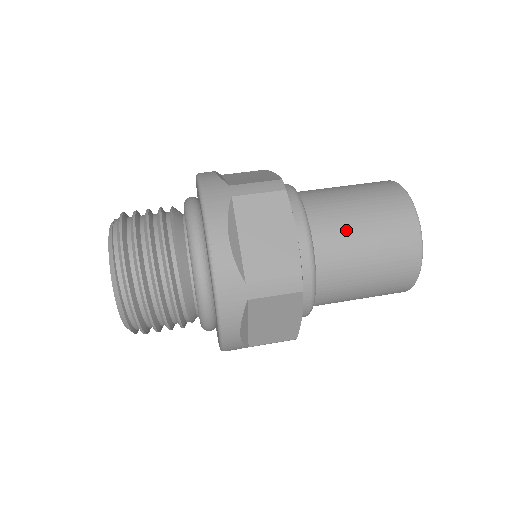
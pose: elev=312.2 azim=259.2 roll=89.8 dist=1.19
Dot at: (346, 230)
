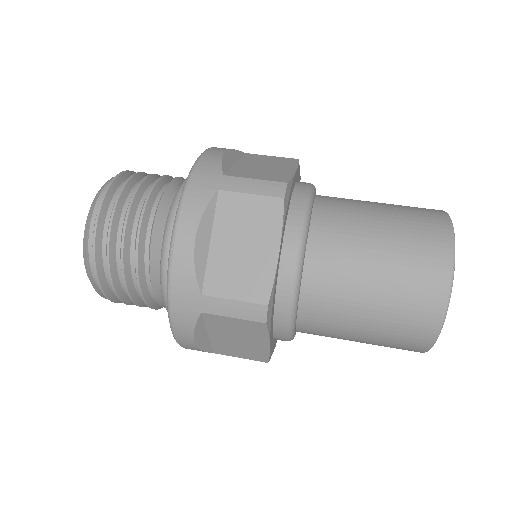
Dot at: (350, 264)
